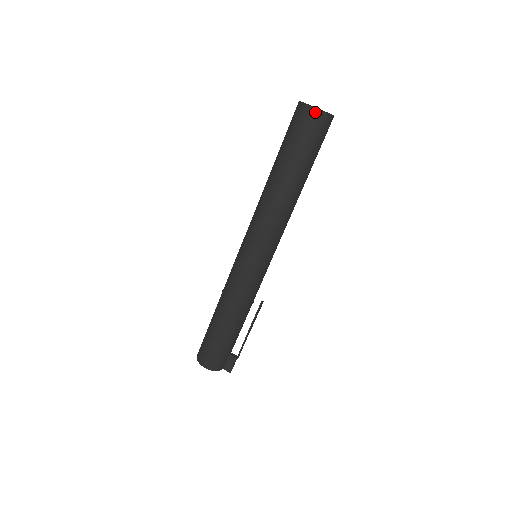
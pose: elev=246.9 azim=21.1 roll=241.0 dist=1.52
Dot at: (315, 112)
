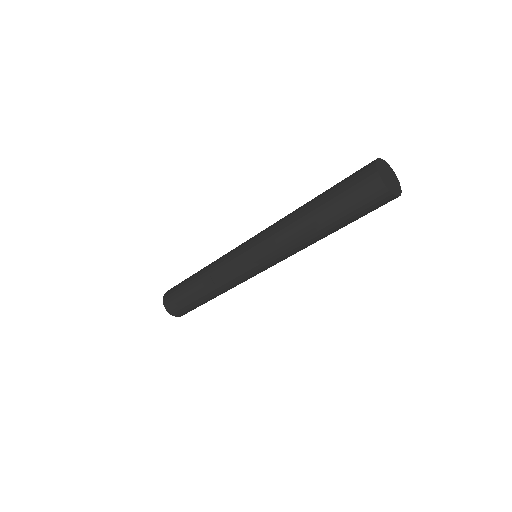
Dot at: occluded
